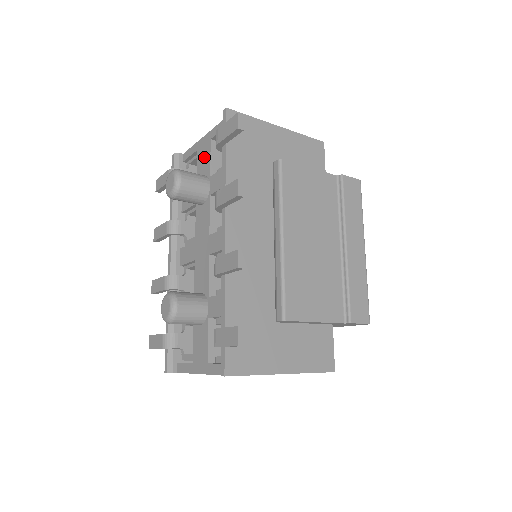
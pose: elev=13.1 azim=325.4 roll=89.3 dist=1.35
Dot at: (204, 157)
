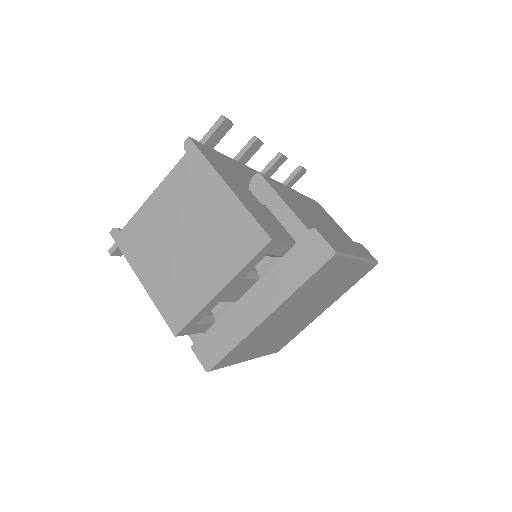
Dot at: occluded
